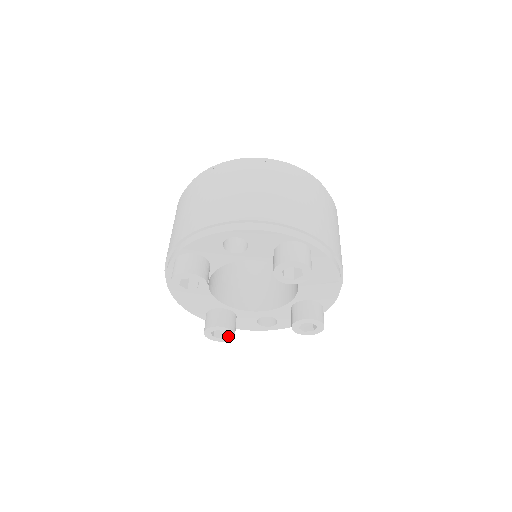
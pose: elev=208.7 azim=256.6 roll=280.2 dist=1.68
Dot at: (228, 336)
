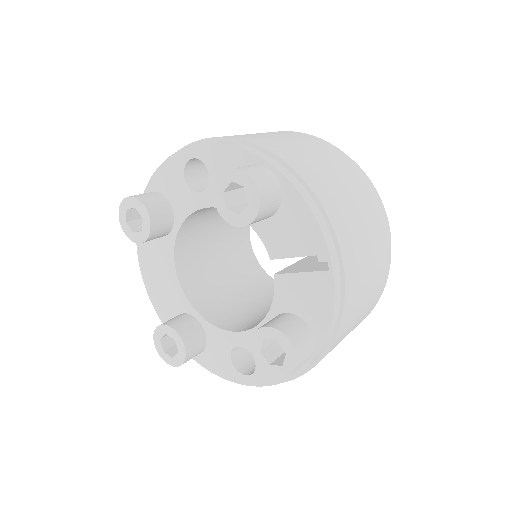
Dot at: (179, 353)
